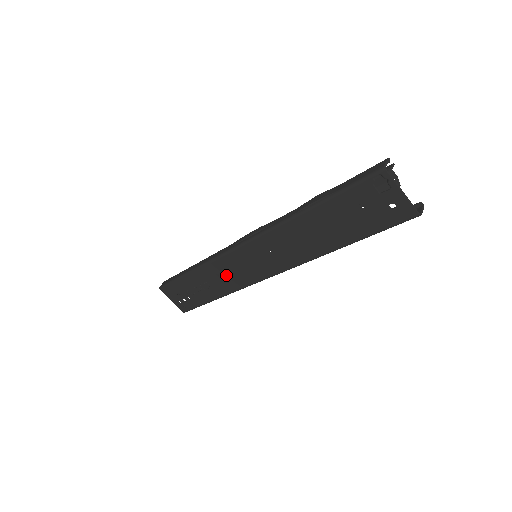
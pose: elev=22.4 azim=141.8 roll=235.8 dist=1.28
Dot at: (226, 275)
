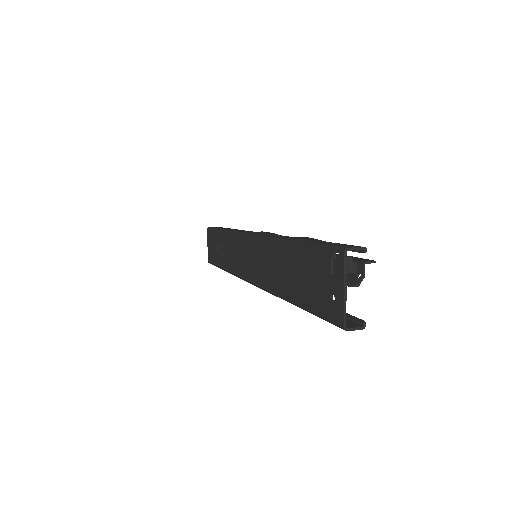
Dot at: (234, 254)
